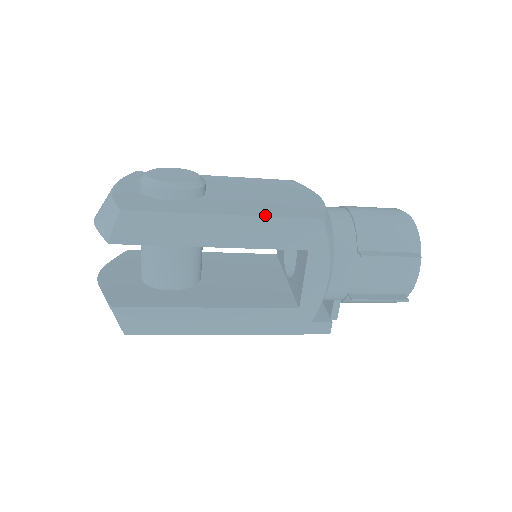
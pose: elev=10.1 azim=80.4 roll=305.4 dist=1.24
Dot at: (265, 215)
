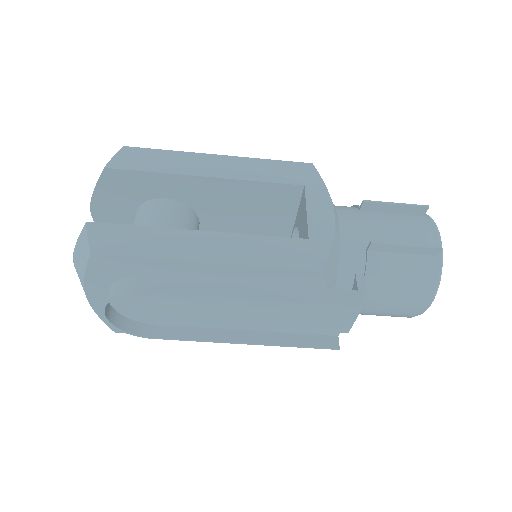
Dot at: (256, 160)
